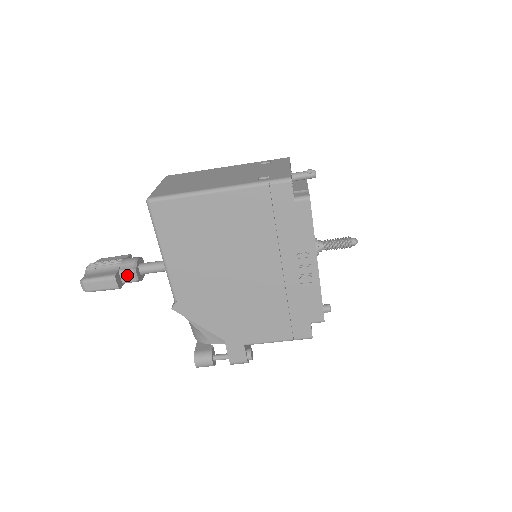
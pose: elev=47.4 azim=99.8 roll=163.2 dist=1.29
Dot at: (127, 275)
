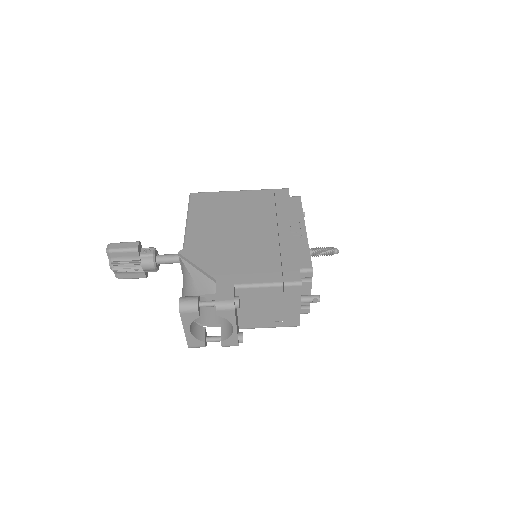
Dot at: occluded
